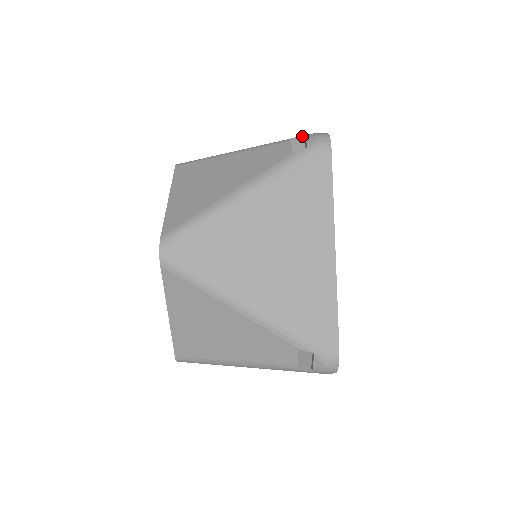
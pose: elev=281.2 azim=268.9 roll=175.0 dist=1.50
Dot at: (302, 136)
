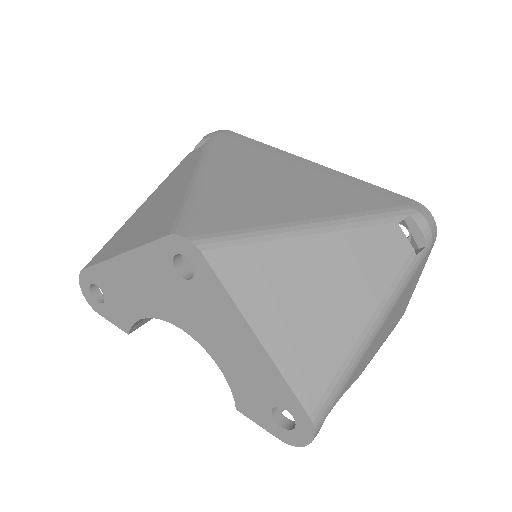
Dot at: occluded
